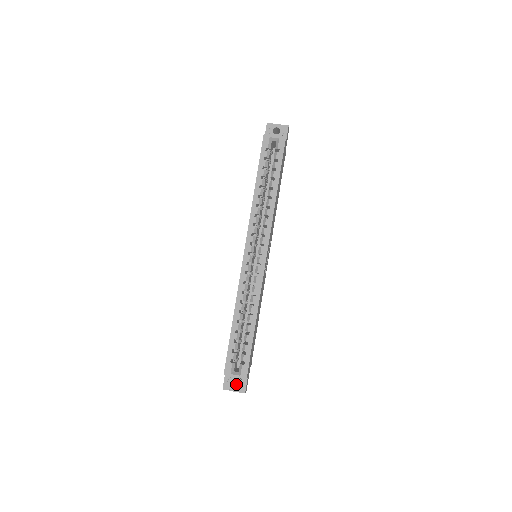
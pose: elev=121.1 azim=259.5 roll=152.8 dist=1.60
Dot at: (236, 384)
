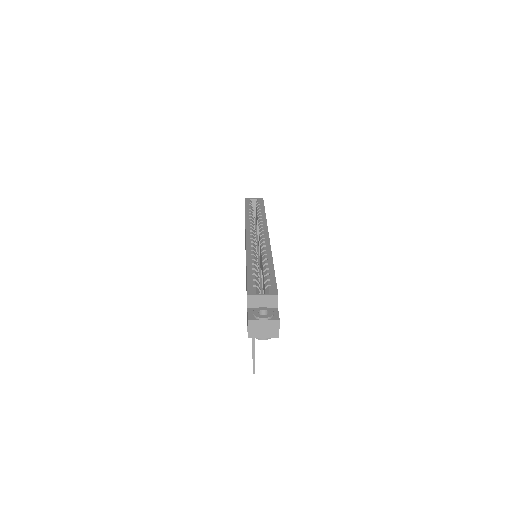
Dot at: (263, 332)
